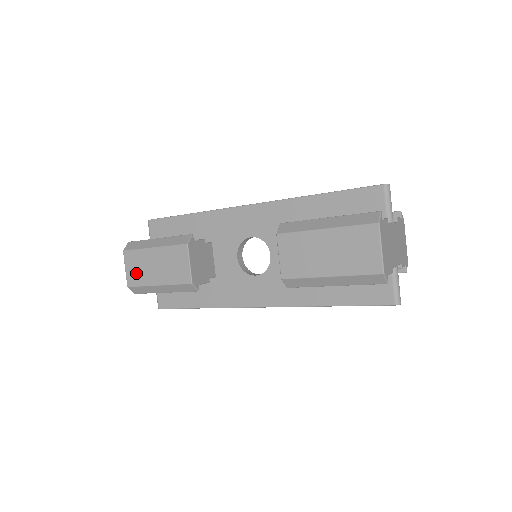
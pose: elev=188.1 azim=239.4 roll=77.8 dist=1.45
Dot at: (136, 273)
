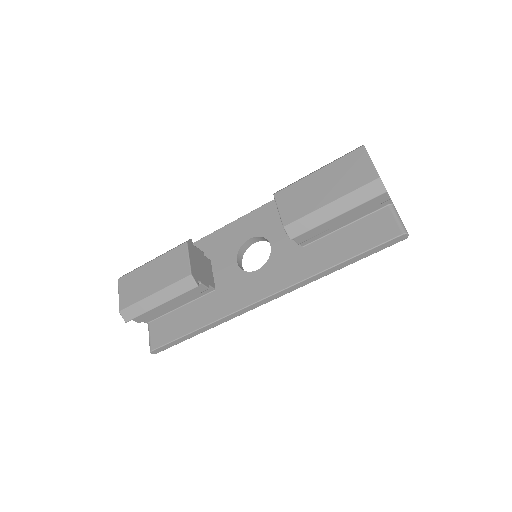
Dot at: (130, 293)
